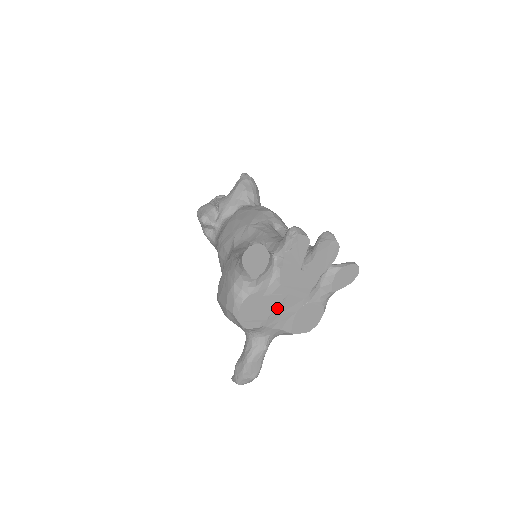
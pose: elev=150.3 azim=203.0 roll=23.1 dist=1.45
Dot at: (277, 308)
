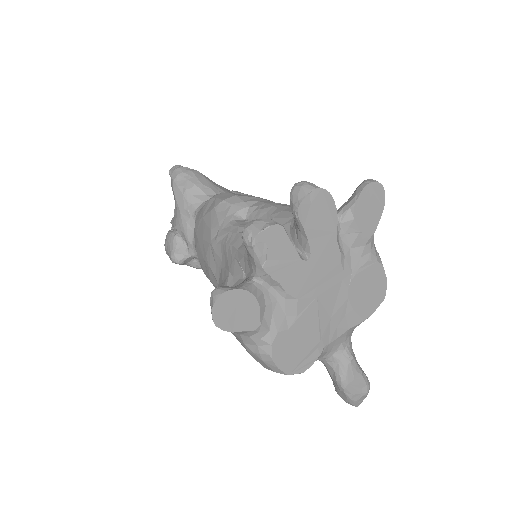
Dot at: (320, 320)
